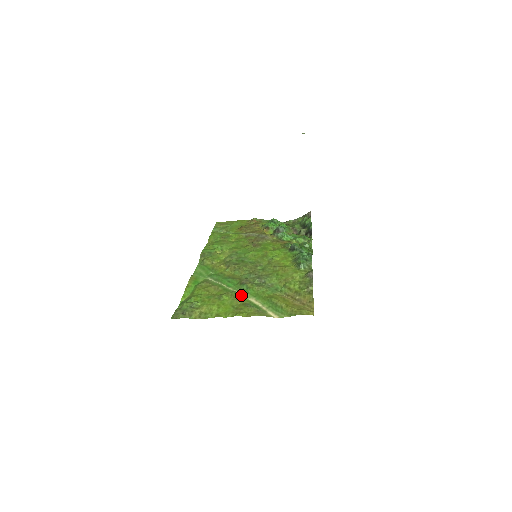
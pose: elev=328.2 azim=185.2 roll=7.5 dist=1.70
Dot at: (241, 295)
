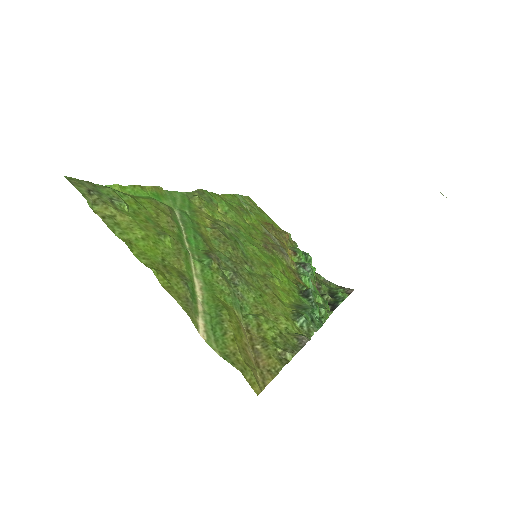
Dot at: (191, 262)
